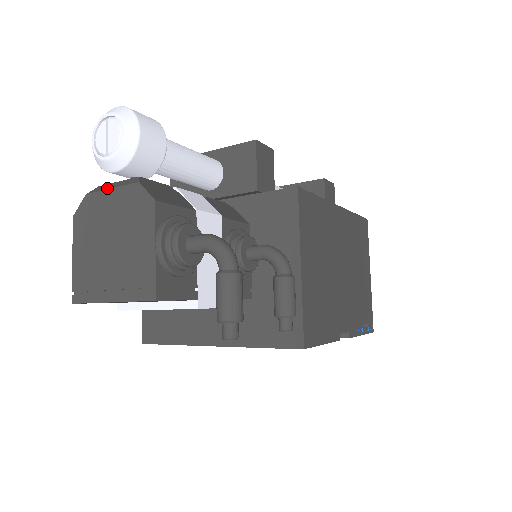
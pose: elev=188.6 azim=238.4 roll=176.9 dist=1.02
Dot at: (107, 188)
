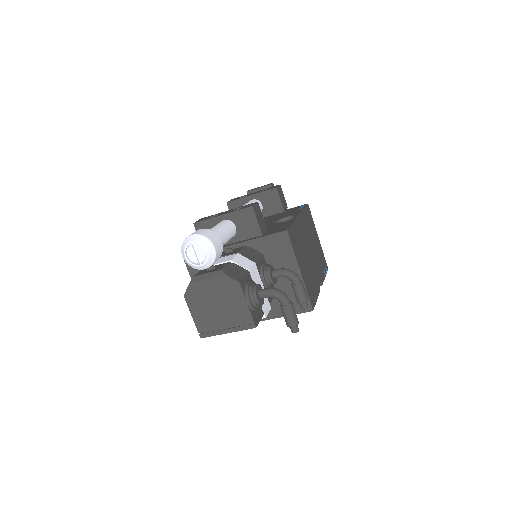
Dot at: (203, 279)
